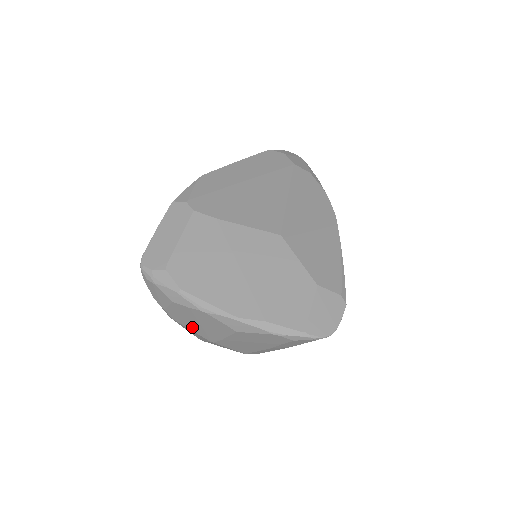
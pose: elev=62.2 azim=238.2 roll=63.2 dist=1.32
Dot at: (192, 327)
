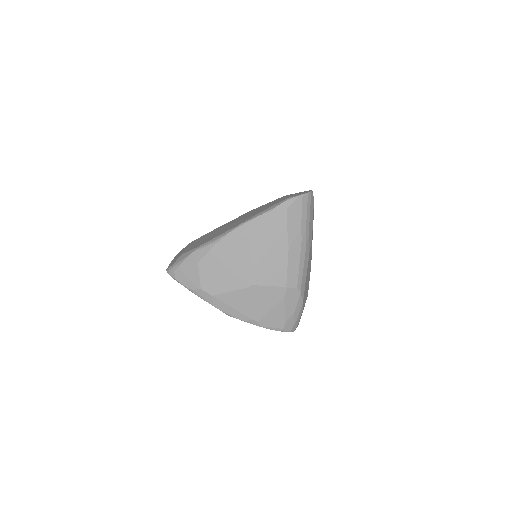
Dot at: (228, 284)
